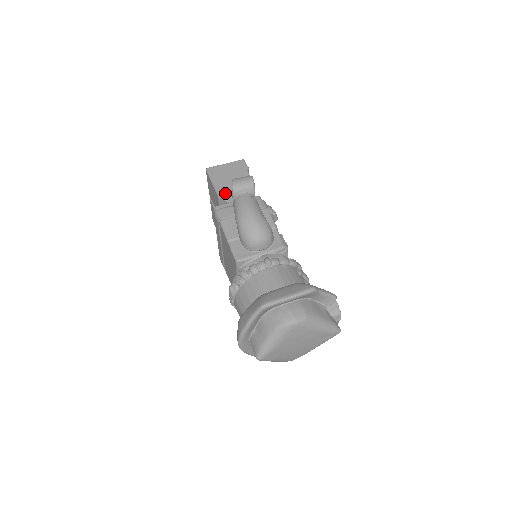
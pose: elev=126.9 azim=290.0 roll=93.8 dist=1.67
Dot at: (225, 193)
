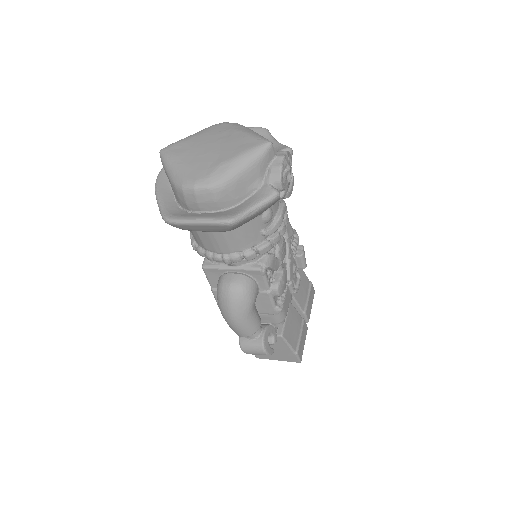
Dot at: occluded
